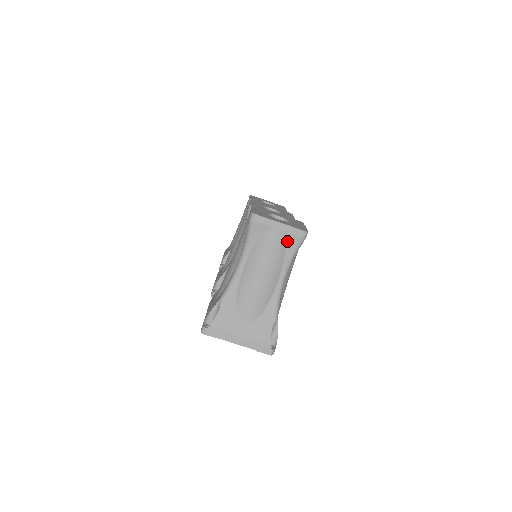
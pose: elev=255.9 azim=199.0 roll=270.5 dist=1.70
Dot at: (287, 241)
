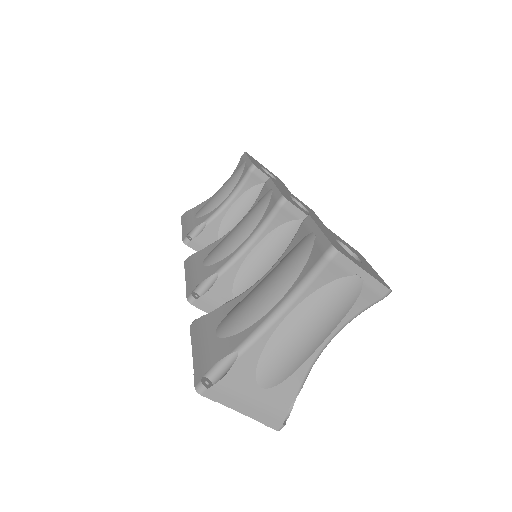
Dot at: (361, 296)
